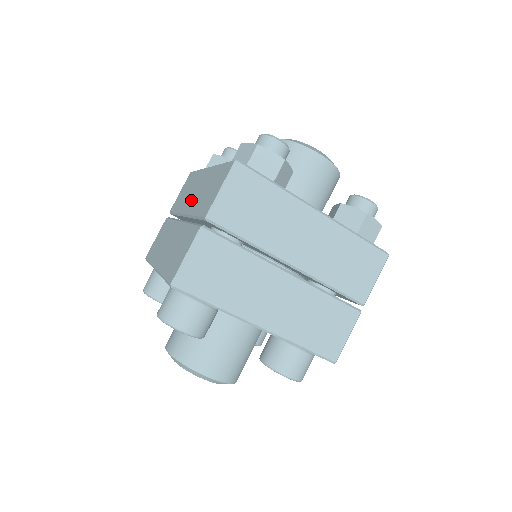
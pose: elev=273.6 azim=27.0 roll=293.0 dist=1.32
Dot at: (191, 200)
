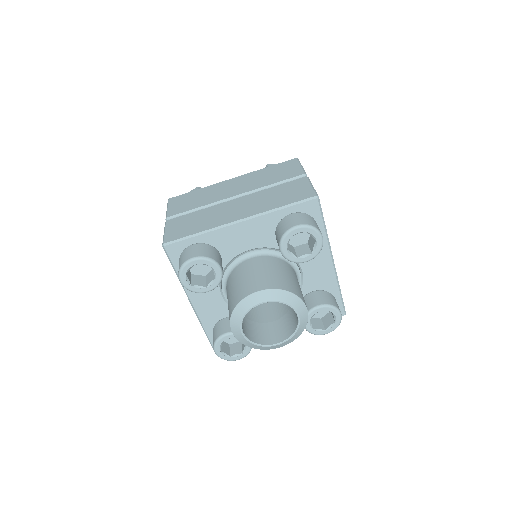
Dot at: (234, 190)
